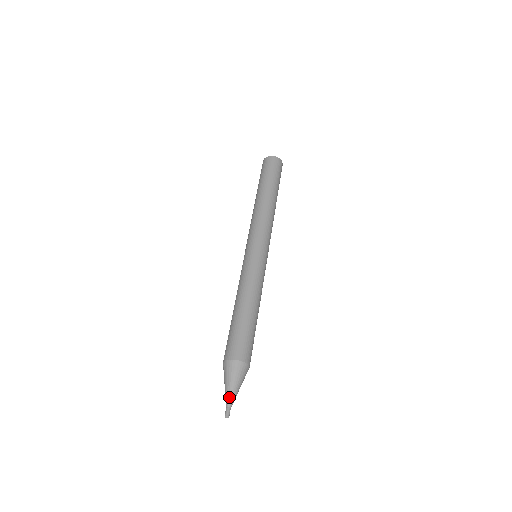
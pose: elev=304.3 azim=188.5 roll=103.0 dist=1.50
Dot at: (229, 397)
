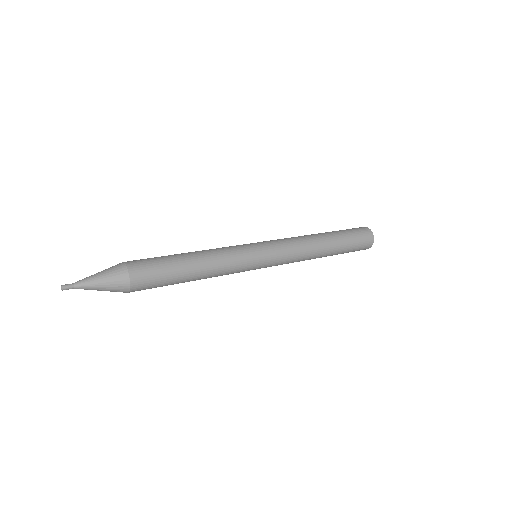
Dot at: (83, 279)
